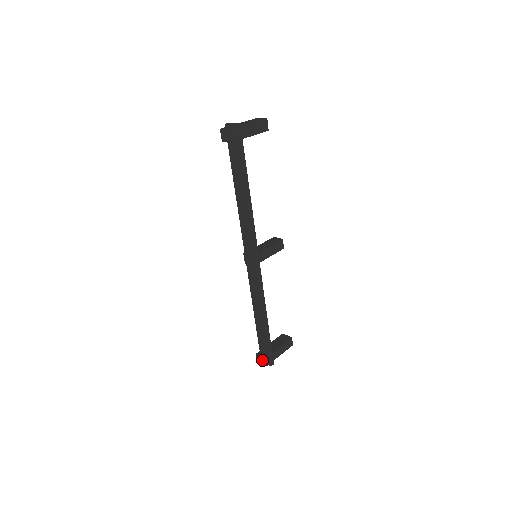
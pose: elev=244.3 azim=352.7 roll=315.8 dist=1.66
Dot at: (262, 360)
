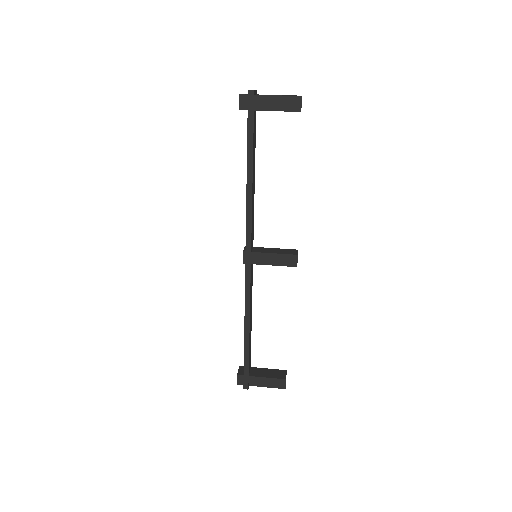
Dot at: occluded
